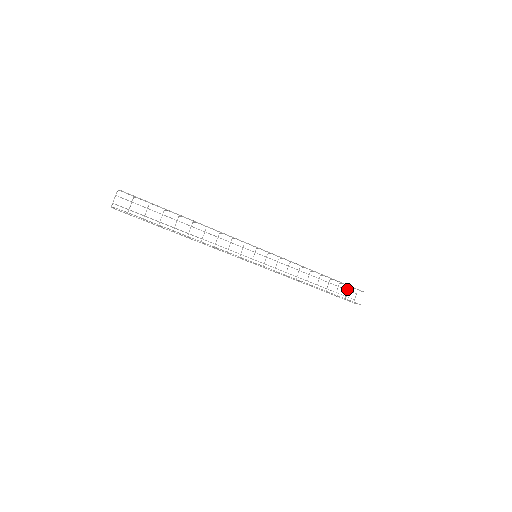
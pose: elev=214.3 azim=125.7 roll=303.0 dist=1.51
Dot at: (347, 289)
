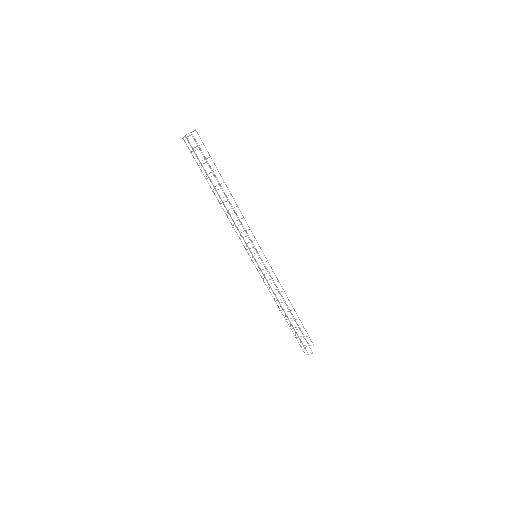
Dot at: (300, 339)
